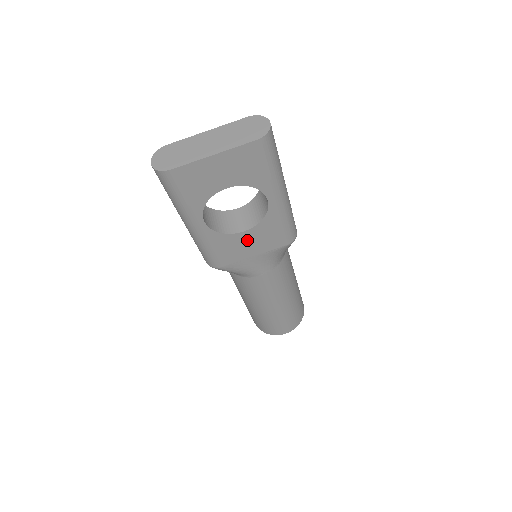
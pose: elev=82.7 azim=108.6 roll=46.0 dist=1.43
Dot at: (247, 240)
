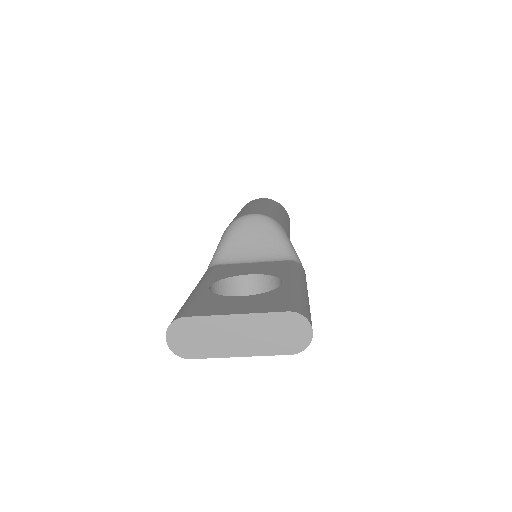
Dot at: occluded
